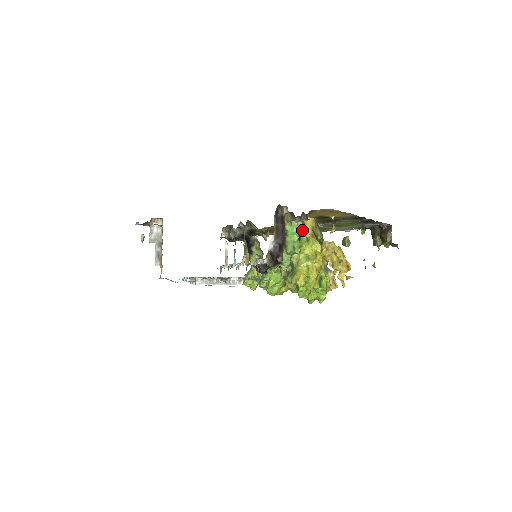
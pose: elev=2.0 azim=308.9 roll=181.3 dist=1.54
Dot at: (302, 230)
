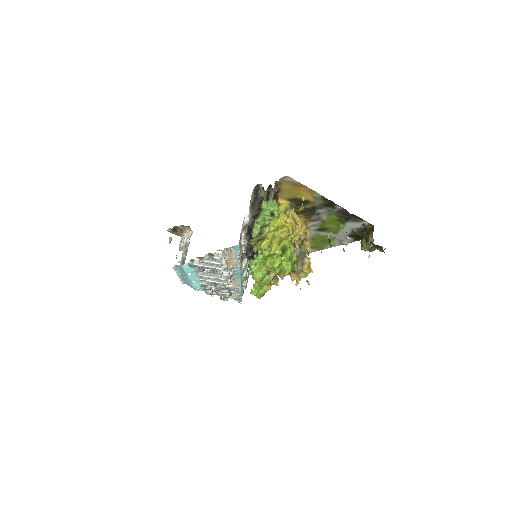
Dot at: (276, 208)
